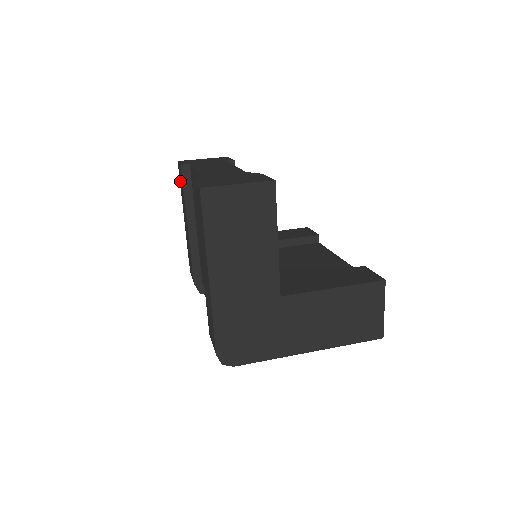
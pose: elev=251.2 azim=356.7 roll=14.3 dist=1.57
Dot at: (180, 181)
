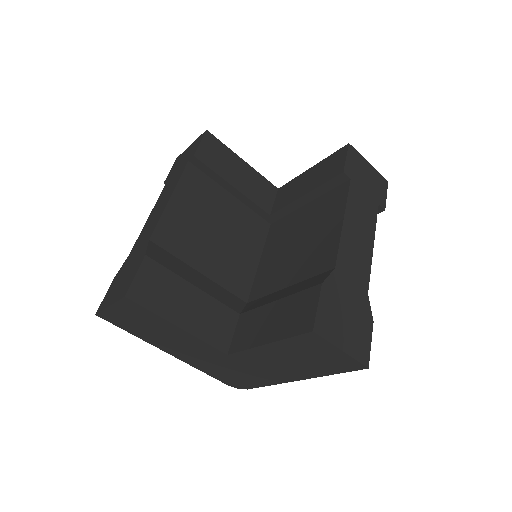
Dot at: occluded
